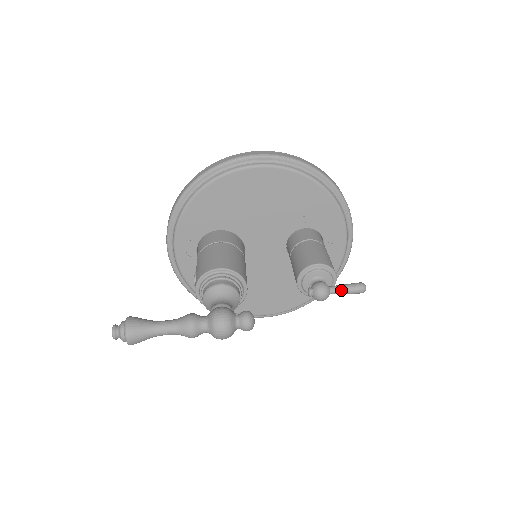
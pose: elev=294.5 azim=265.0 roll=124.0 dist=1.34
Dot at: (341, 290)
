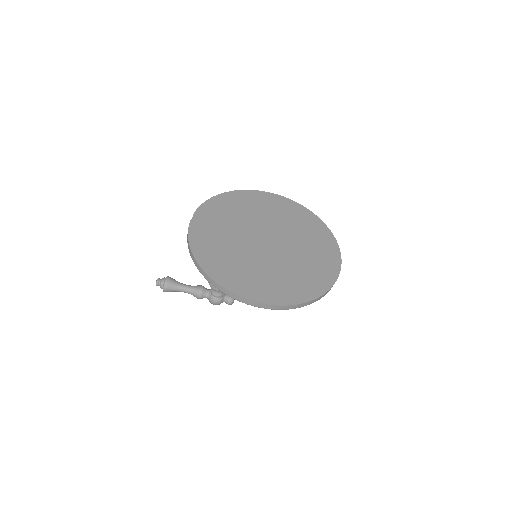
Dot at: occluded
